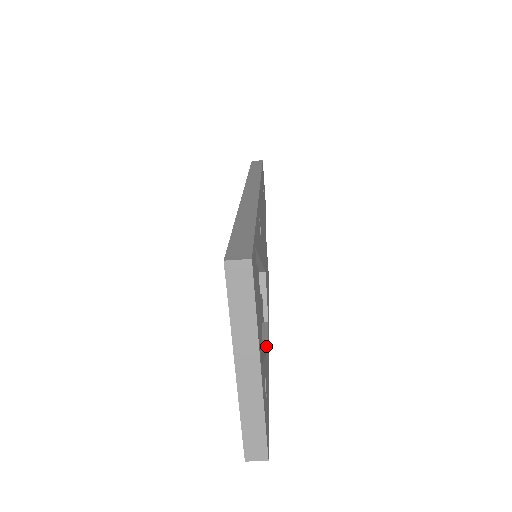
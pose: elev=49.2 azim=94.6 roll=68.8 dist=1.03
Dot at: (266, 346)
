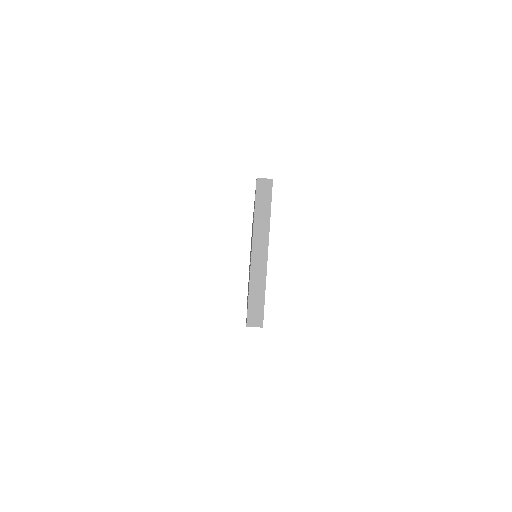
Dot at: occluded
